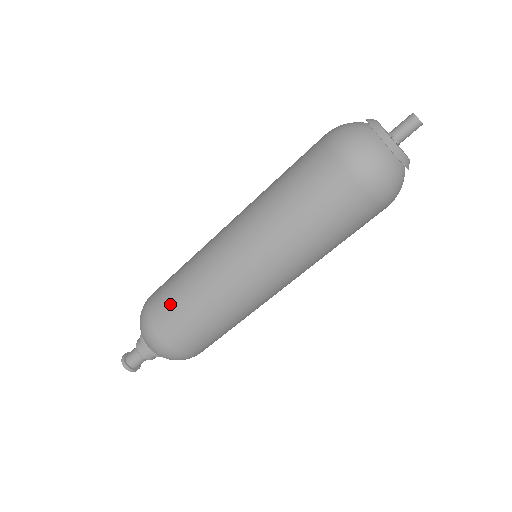
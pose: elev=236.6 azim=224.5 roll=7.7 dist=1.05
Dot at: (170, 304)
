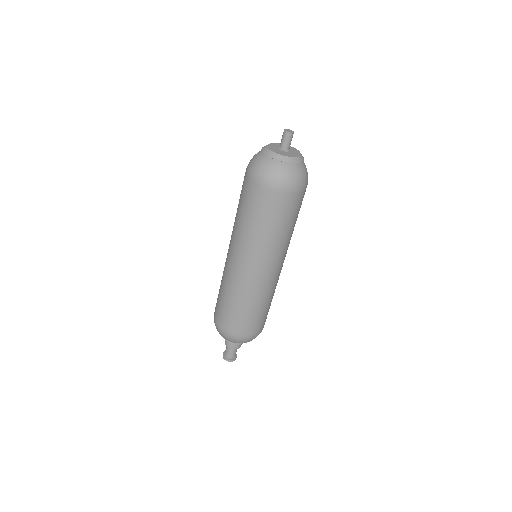
Dot at: (218, 299)
